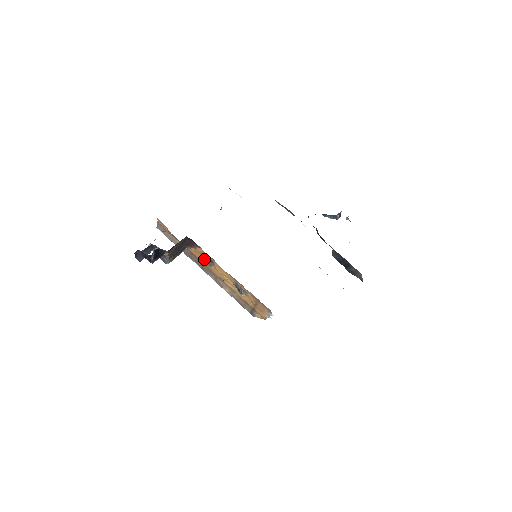
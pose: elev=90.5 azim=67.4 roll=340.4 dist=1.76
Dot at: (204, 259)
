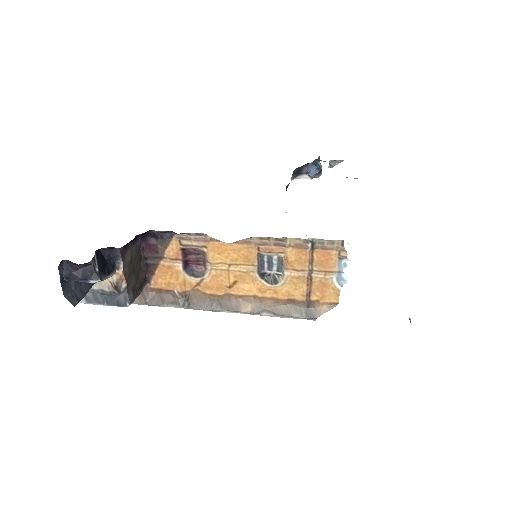
Dot at: (185, 272)
